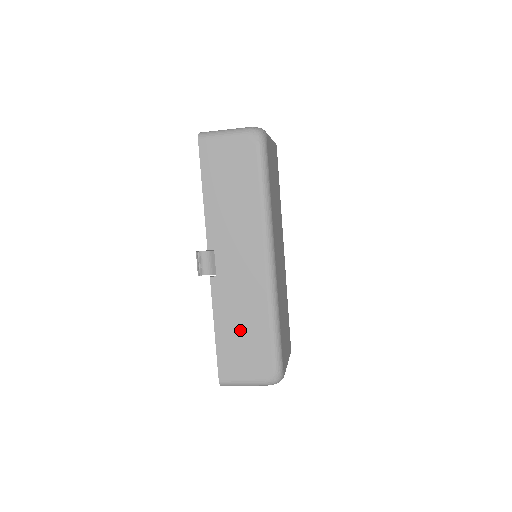
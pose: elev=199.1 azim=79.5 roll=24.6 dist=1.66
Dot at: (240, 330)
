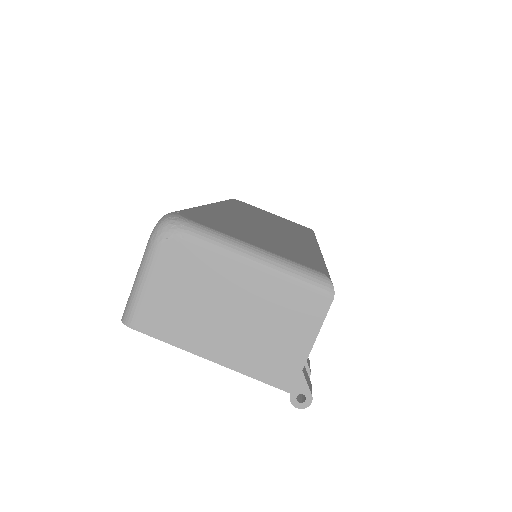
Dot at: occluded
